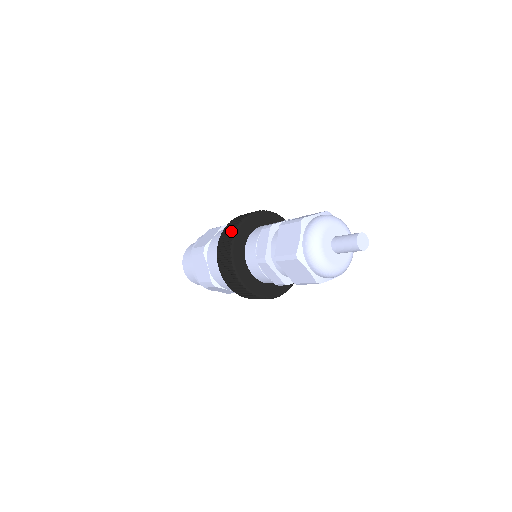
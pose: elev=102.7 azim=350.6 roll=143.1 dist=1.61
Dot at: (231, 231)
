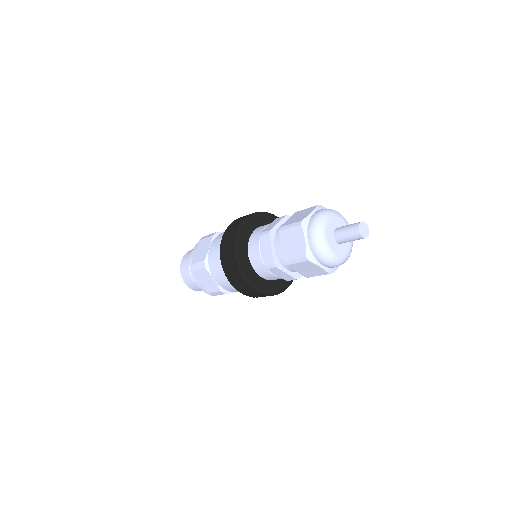
Dot at: occluded
